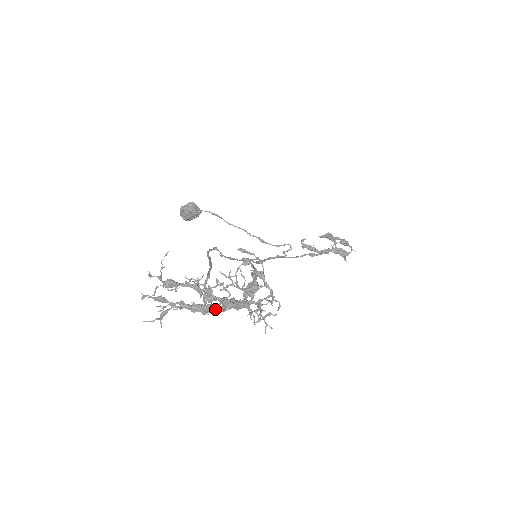
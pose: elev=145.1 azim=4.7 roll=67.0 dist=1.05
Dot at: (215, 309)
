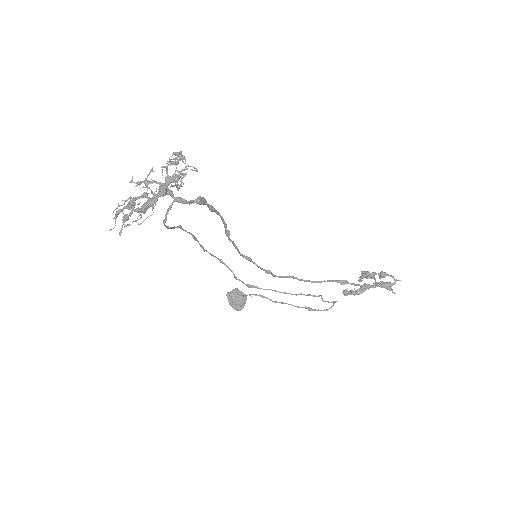
Dot at: (156, 199)
